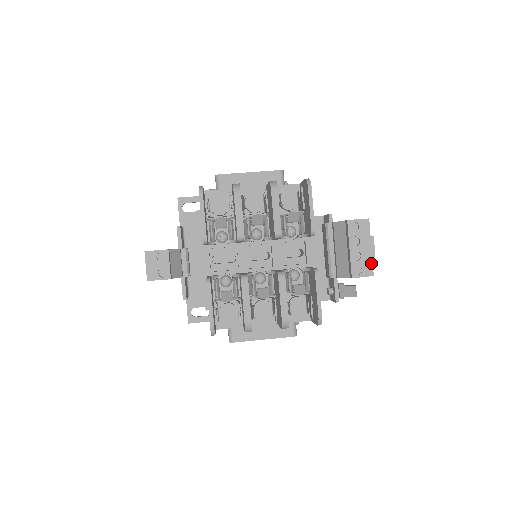
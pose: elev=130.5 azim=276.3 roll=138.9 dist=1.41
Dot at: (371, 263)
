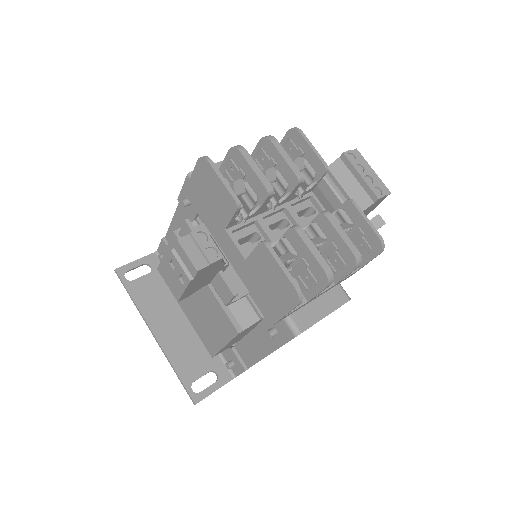
Dot at: (382, 183)
